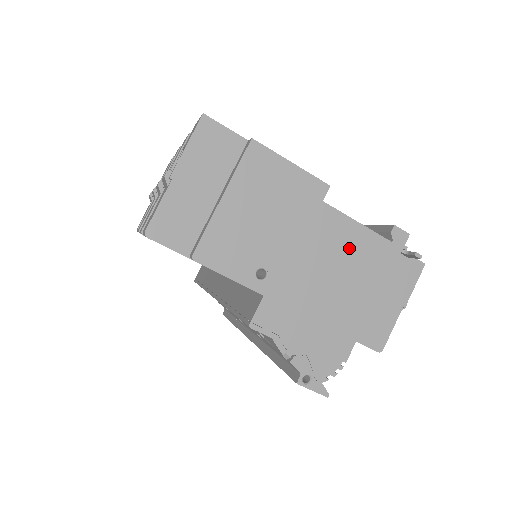
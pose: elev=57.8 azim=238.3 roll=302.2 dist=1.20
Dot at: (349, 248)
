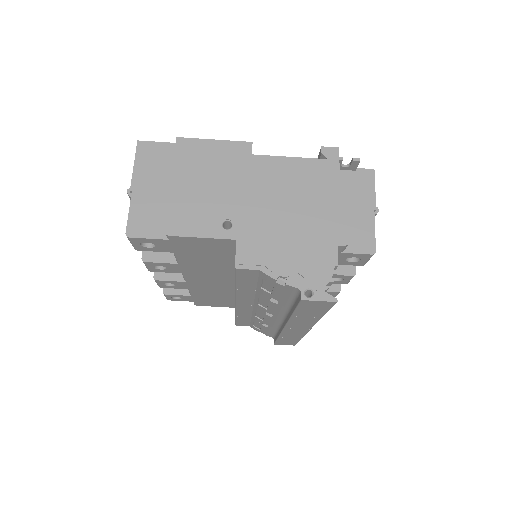
Dot at: (292, 178)
